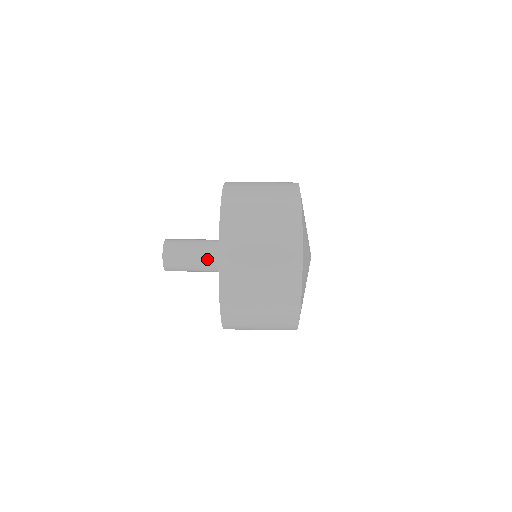
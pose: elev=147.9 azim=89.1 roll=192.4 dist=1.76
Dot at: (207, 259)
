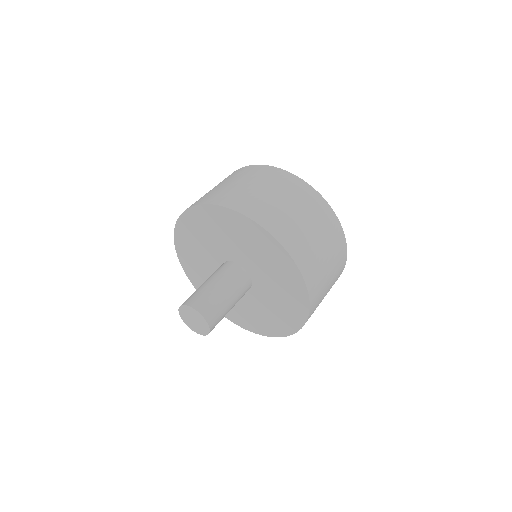
Dot at: occluded
